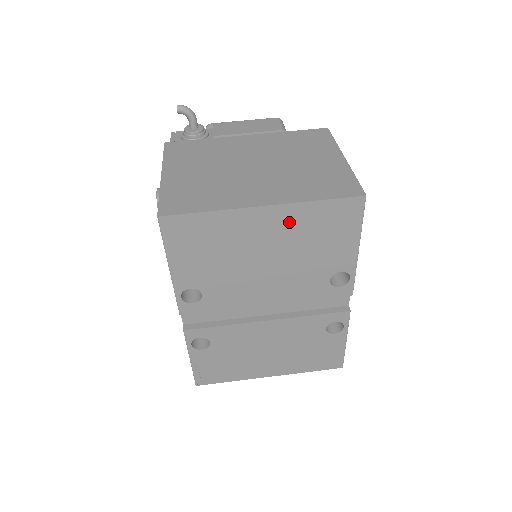
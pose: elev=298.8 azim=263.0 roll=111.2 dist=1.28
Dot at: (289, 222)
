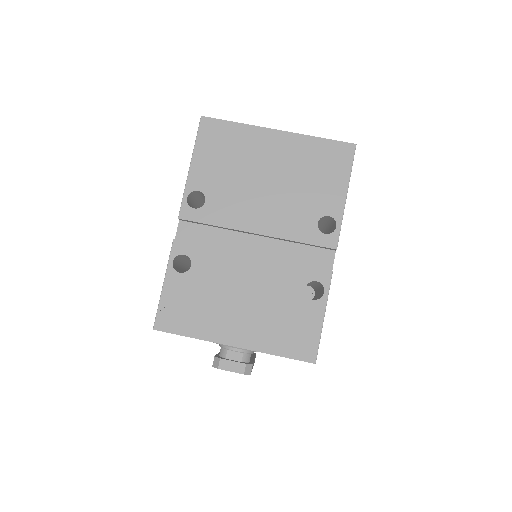
Dot at: (294, 150)
